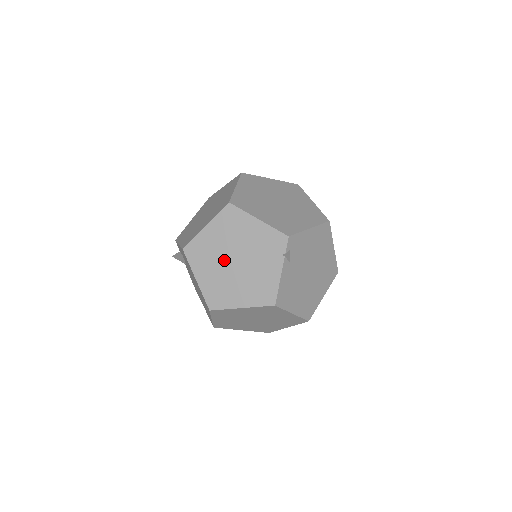
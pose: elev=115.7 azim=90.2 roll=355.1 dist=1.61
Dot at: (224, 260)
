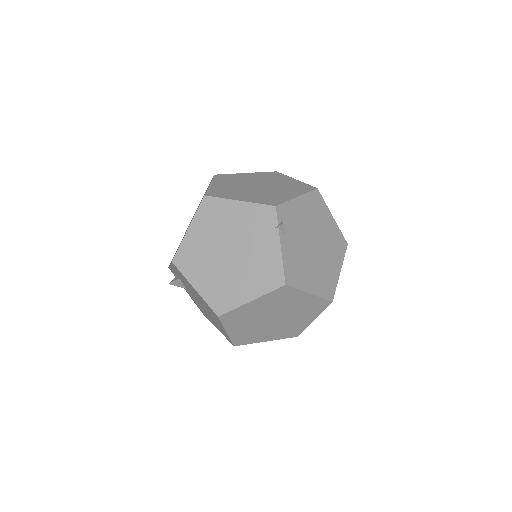
Dot at: (217, 257)
